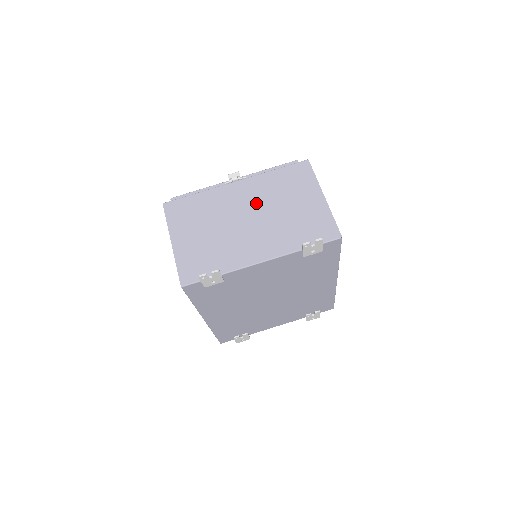
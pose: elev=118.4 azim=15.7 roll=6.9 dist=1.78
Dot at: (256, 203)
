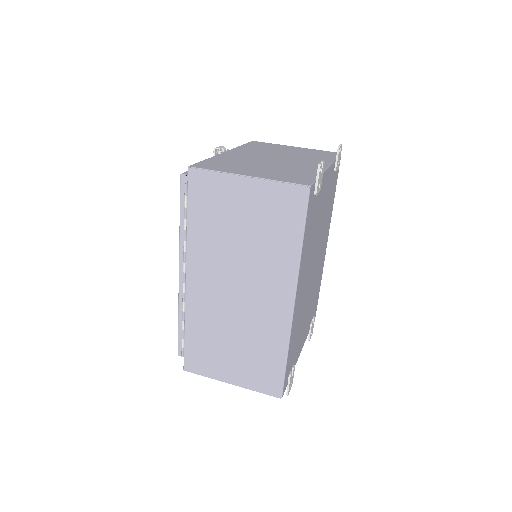
Dot at: (263, 154)
